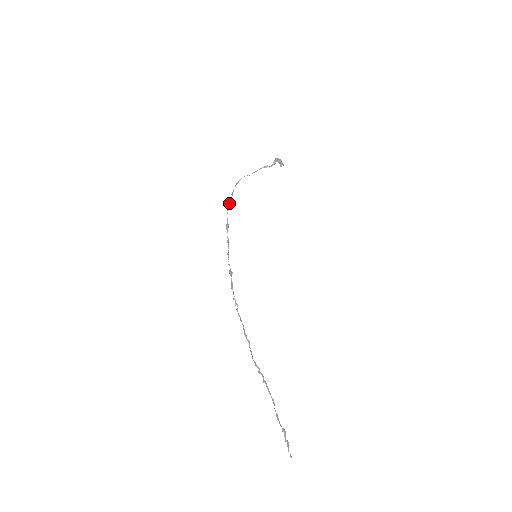
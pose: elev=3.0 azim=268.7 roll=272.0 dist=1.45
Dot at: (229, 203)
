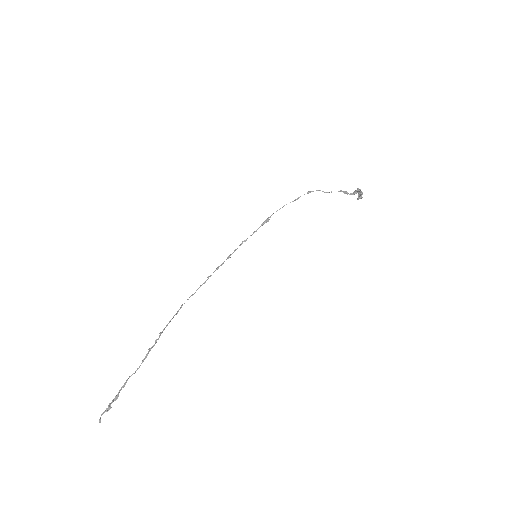
Dot at: (286, 204)
